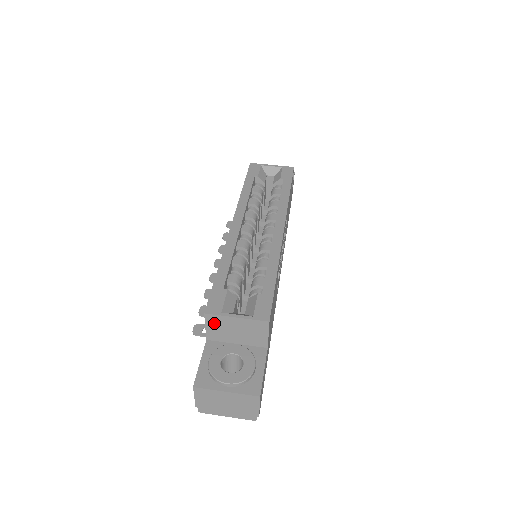
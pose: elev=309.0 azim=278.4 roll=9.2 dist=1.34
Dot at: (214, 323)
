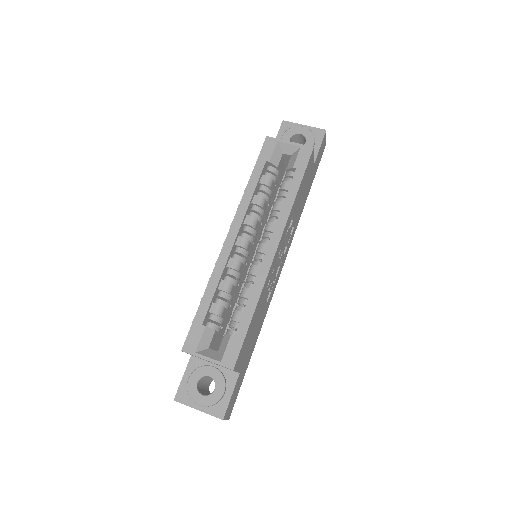
Dot at: occluded
